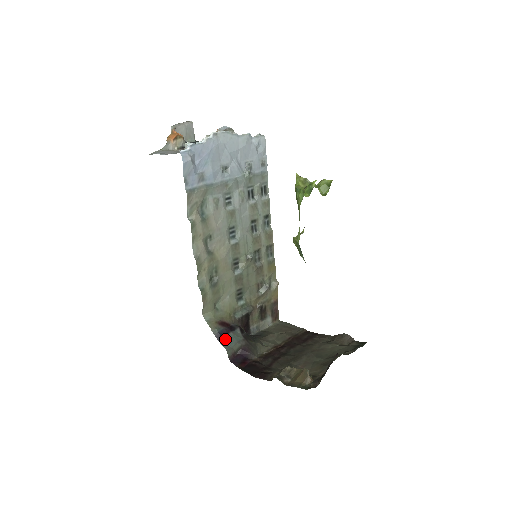
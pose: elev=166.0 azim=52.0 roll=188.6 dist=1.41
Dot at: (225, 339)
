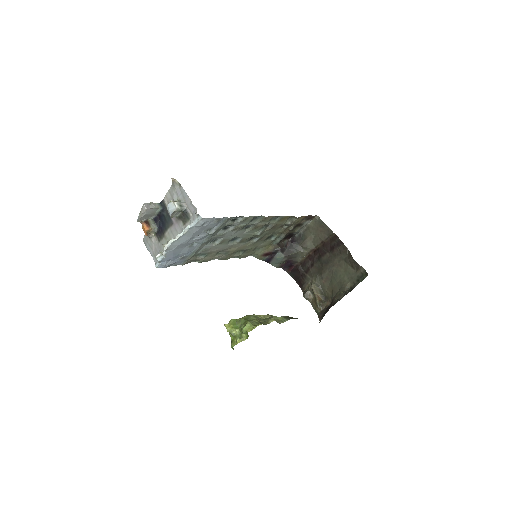
Dot at: (272, 262)
